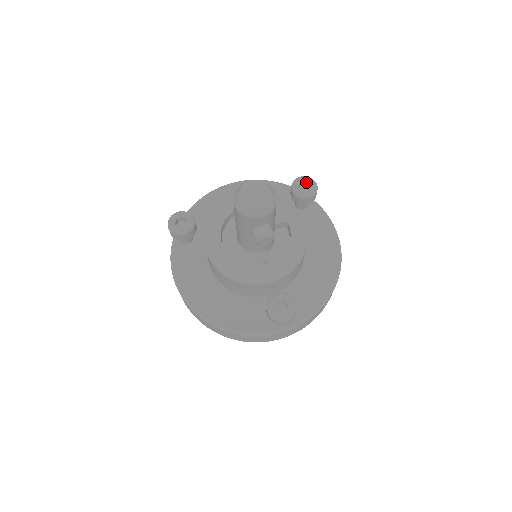
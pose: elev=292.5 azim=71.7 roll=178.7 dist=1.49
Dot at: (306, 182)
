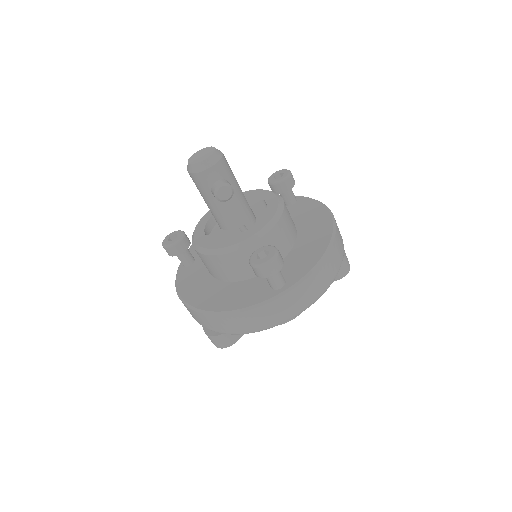
Dot at: (280, 173)
